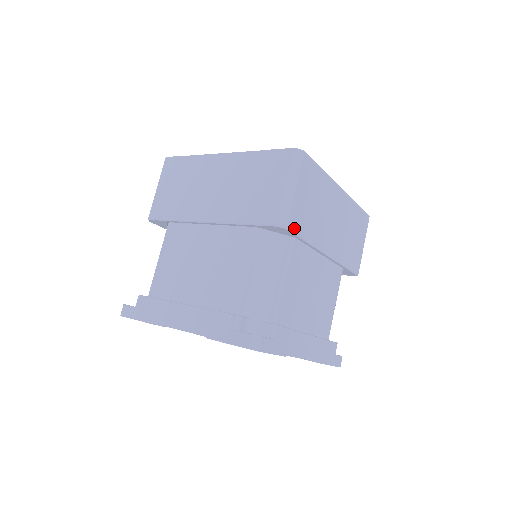
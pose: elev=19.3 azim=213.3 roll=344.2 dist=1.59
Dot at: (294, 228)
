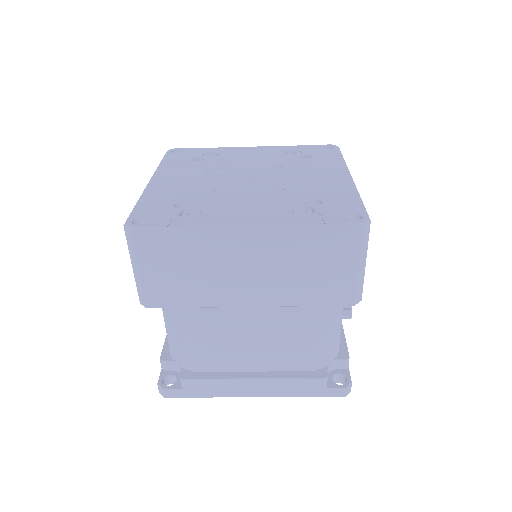
Dot at: (160, 304)
